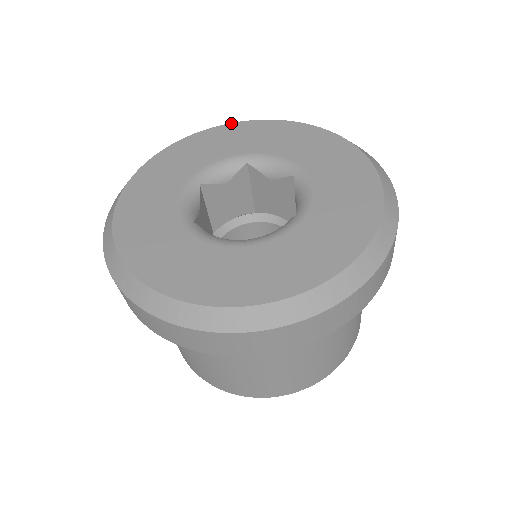
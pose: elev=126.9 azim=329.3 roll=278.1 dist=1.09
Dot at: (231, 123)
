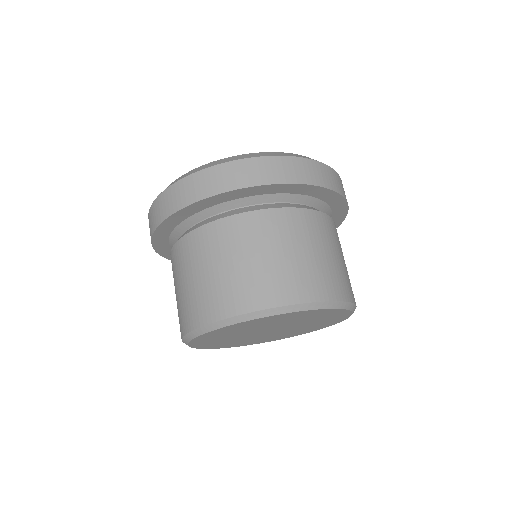
Dot at: occluded
